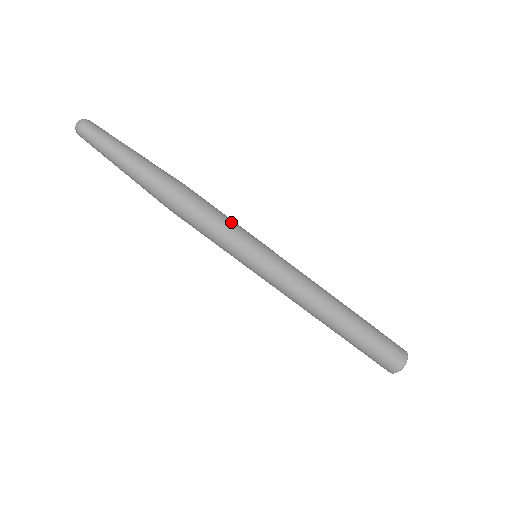
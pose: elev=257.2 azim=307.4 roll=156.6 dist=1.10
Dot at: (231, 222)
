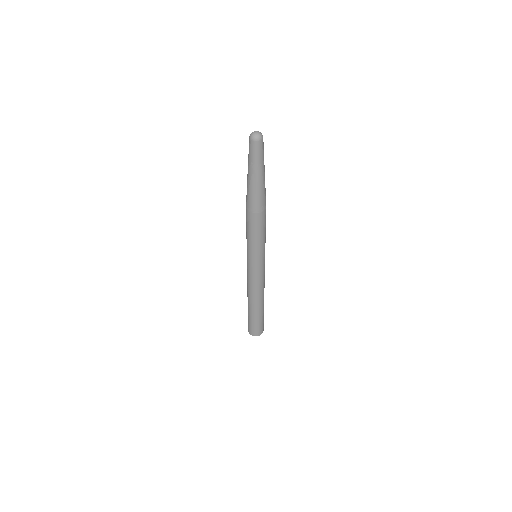
Dot at: (260, 242)
